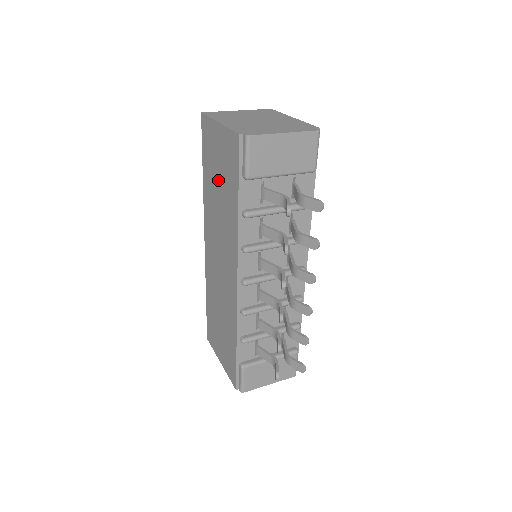
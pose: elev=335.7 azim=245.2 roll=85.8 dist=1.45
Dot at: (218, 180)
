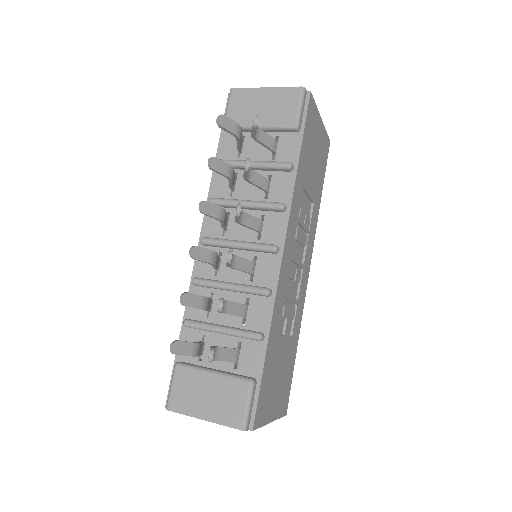
Dot at: occluded
